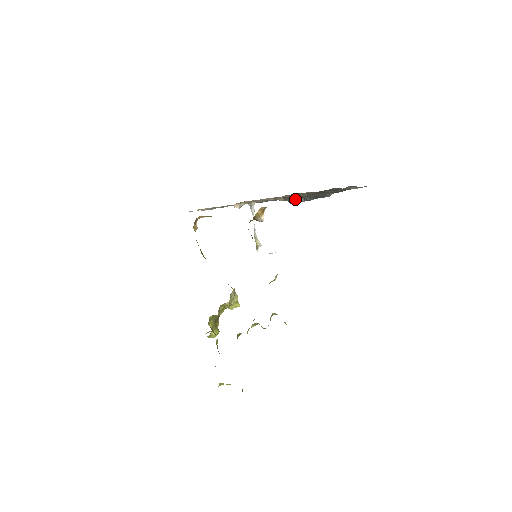
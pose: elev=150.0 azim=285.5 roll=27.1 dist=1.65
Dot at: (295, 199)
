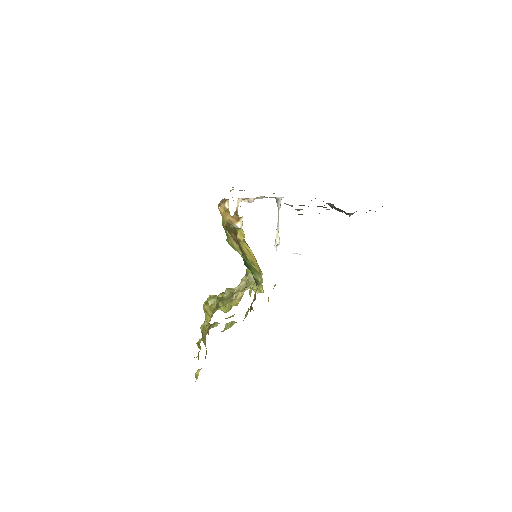
Dot at: (329, 204)
